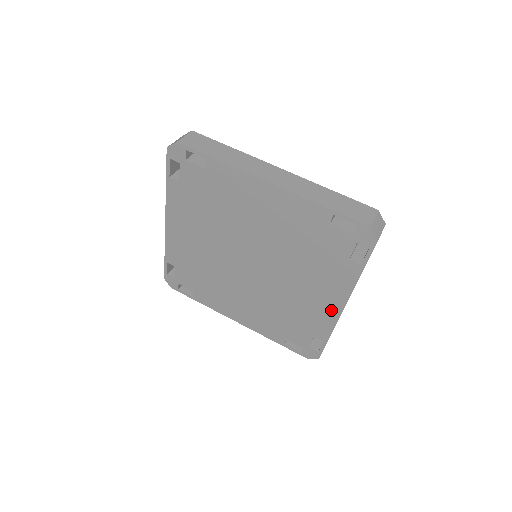
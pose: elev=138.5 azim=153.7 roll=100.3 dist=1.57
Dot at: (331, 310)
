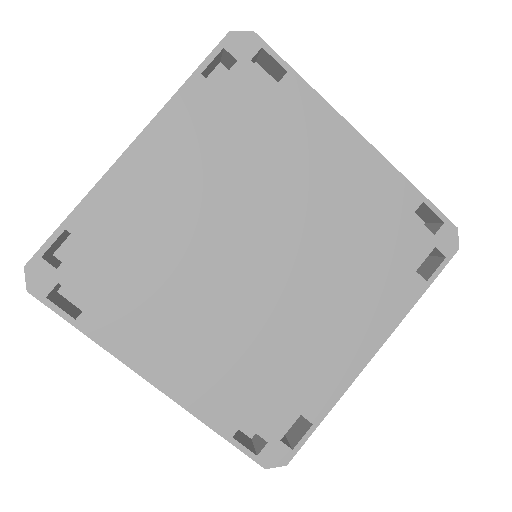
Dot at: (362, 157)
